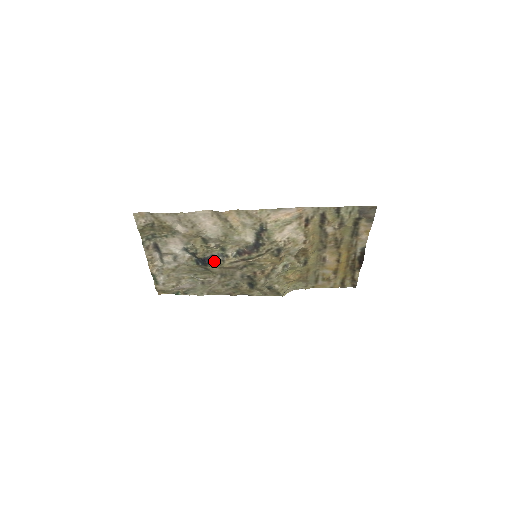
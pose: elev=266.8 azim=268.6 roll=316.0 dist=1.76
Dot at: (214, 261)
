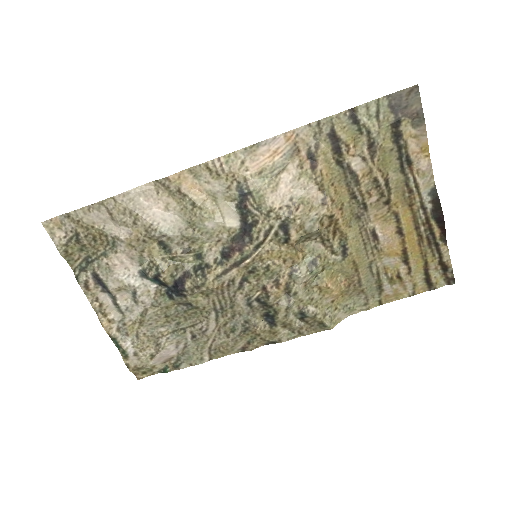
Dot at: (191, 282)
